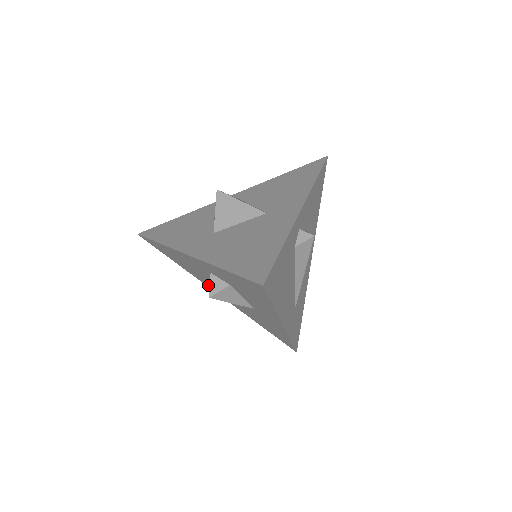
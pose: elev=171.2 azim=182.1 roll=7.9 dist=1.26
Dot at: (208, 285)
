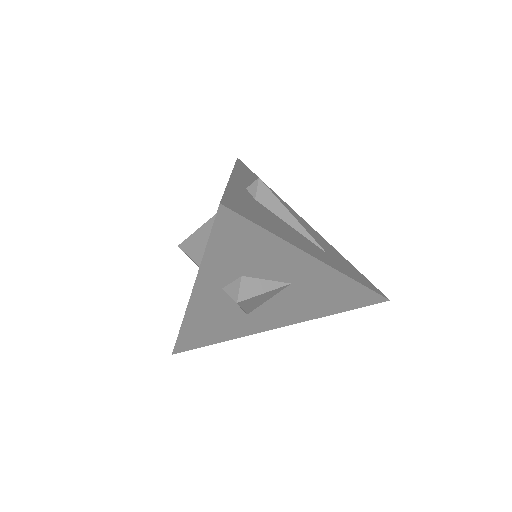
Dot at: (258, 328)
